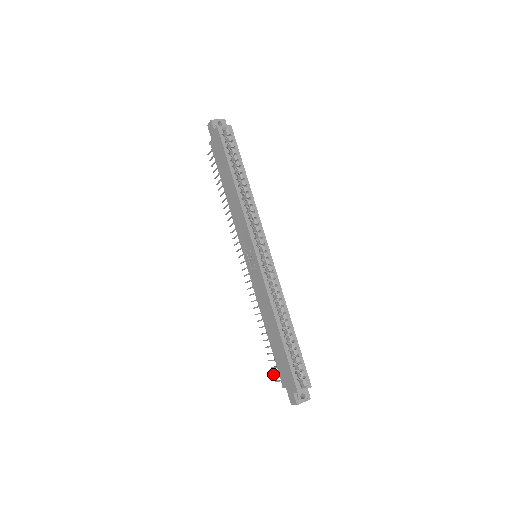
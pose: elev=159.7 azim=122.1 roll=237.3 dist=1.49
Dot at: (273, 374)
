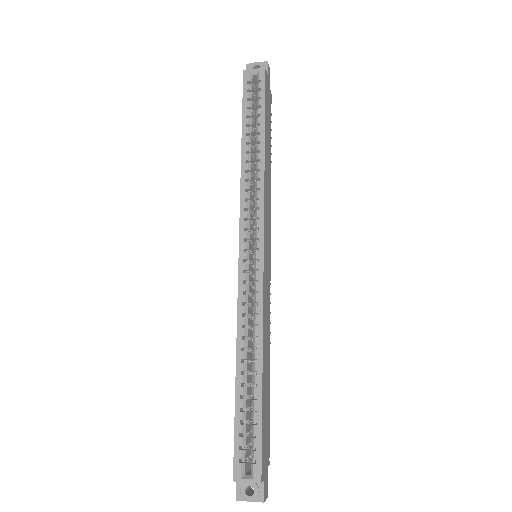
Dot at: occluded
